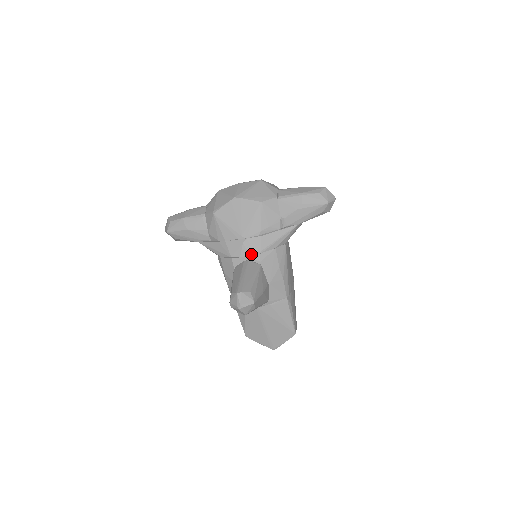
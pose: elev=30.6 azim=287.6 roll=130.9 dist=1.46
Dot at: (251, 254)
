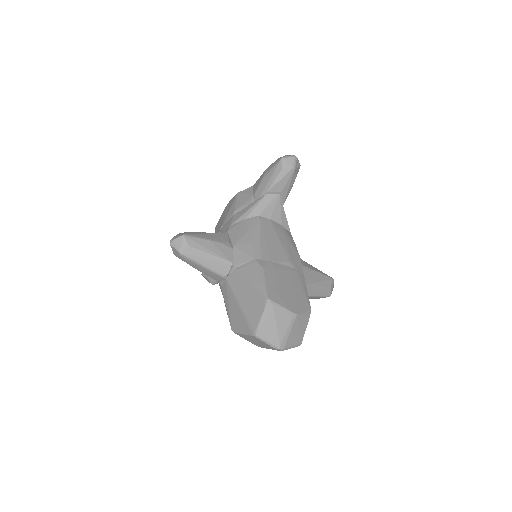
Dot at: (224, 231)
